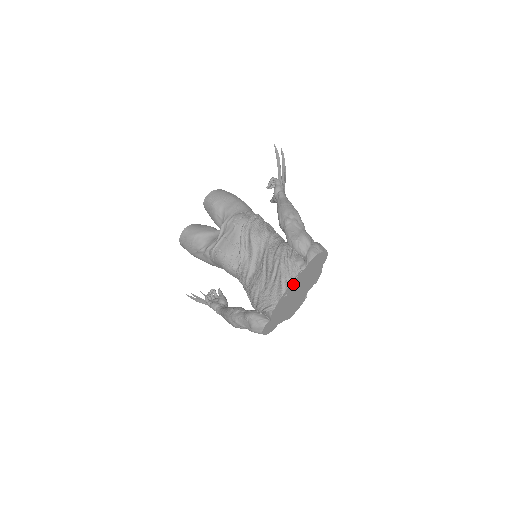
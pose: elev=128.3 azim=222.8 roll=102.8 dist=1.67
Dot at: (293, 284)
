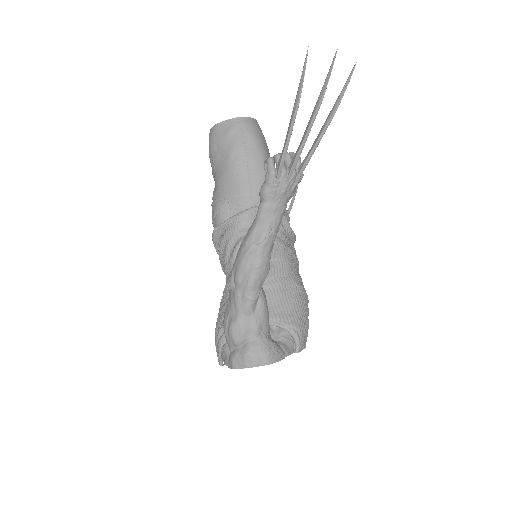
Dot at: occluded
